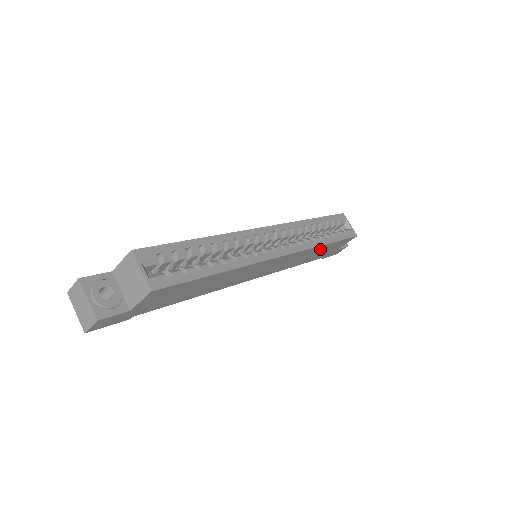
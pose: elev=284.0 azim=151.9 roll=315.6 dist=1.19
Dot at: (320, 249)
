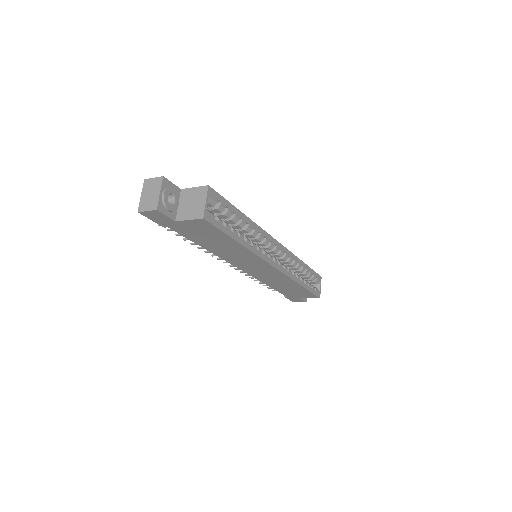
Dot at: (294, 286)
